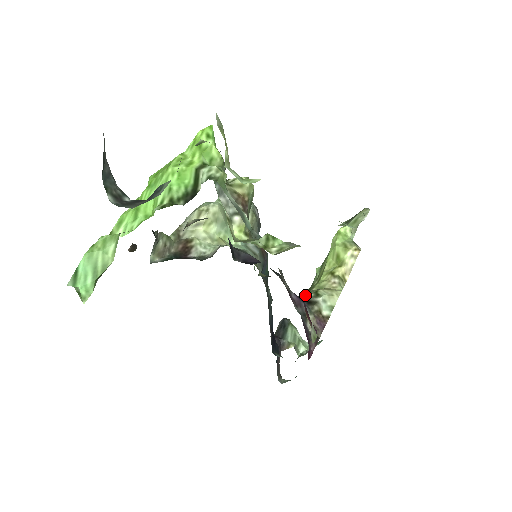
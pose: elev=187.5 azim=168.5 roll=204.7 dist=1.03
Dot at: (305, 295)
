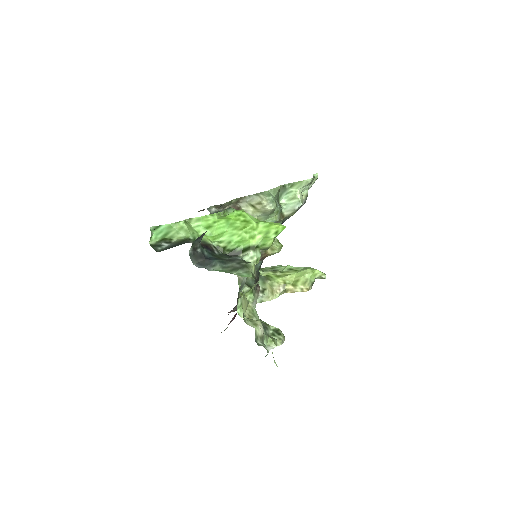
Dot at: (259, 285)
